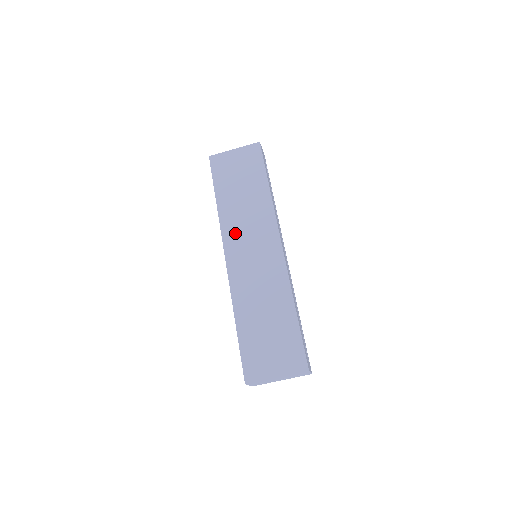
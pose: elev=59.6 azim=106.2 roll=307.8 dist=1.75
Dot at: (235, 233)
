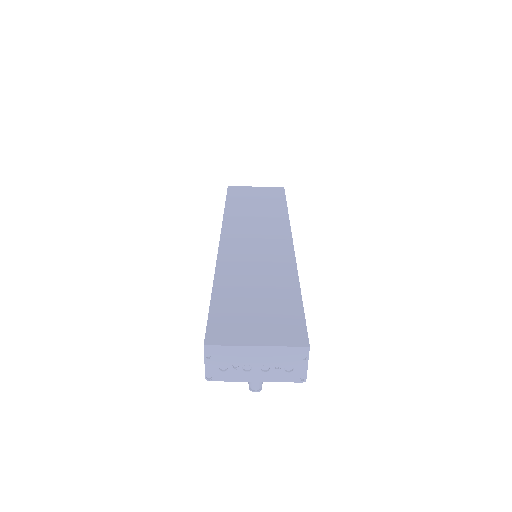
Dot at: (239, 228)
